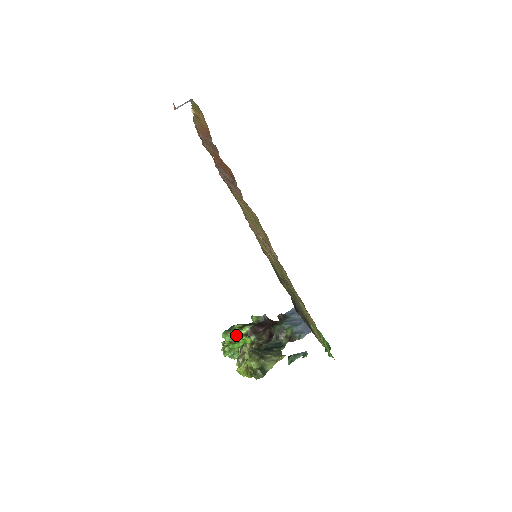
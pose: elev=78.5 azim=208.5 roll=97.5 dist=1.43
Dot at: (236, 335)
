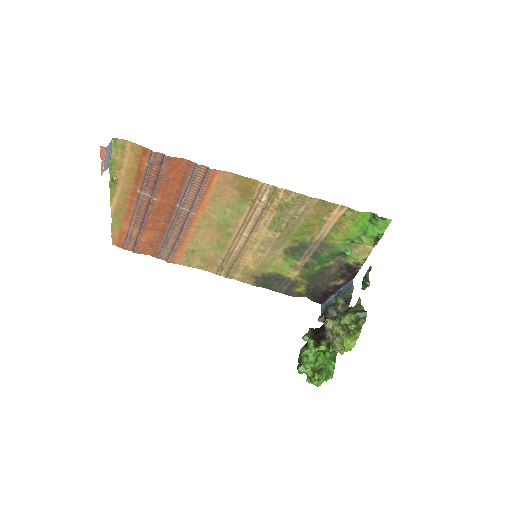
Dot at: (310, 354)
